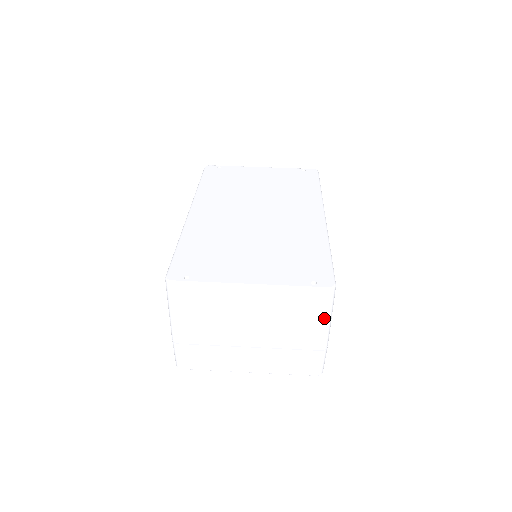
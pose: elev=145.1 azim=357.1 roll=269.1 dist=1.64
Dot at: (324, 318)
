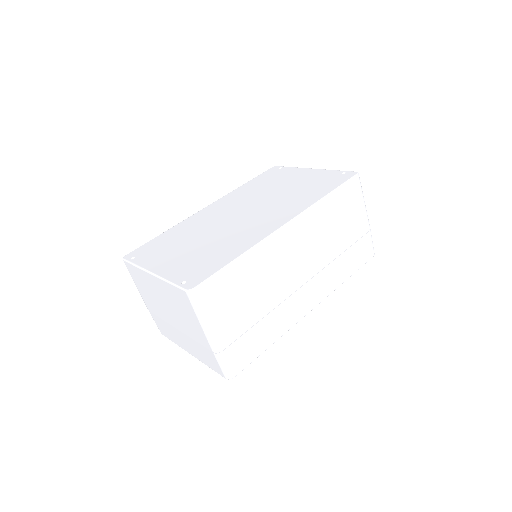
Dot at: (198, 319)
